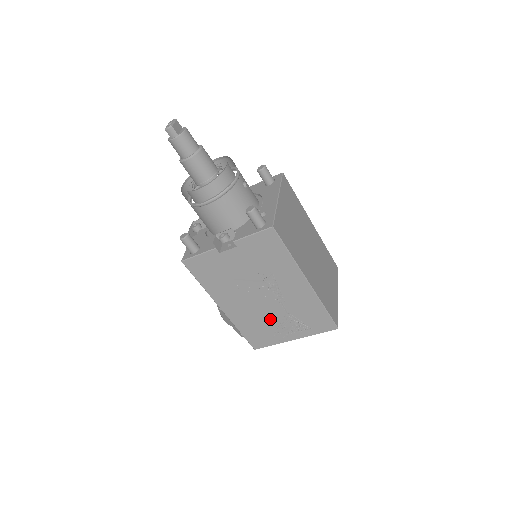
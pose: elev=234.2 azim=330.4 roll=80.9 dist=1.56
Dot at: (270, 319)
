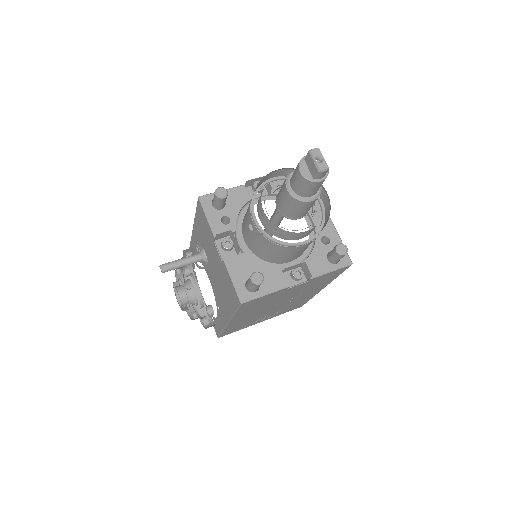
Dot at: (261, 316)
